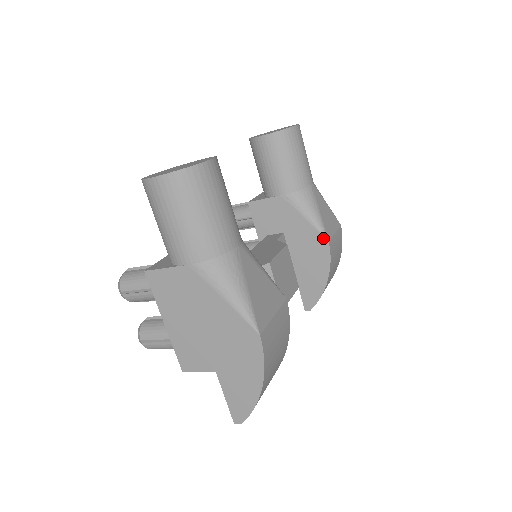
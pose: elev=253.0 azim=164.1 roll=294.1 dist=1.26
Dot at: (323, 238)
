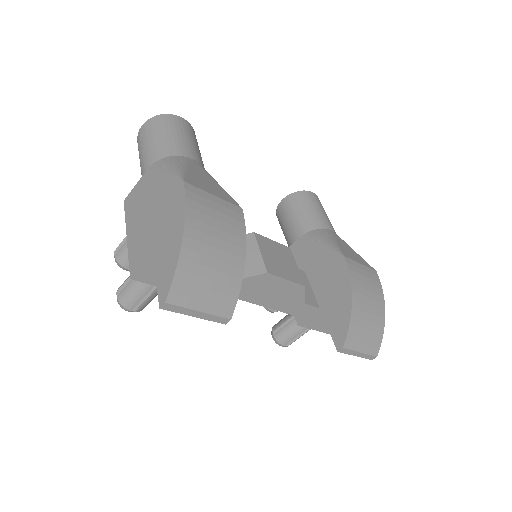
Dot at: (338, 255)
